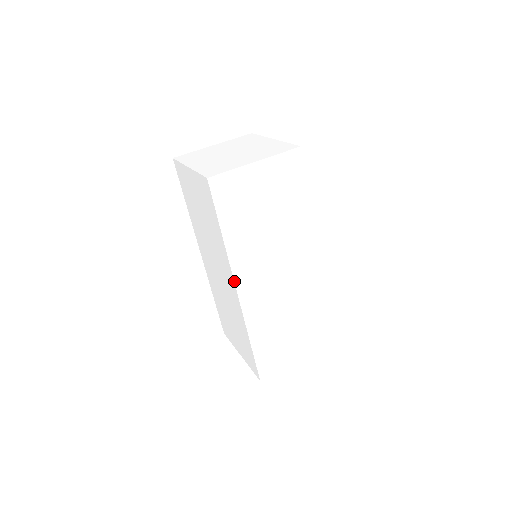
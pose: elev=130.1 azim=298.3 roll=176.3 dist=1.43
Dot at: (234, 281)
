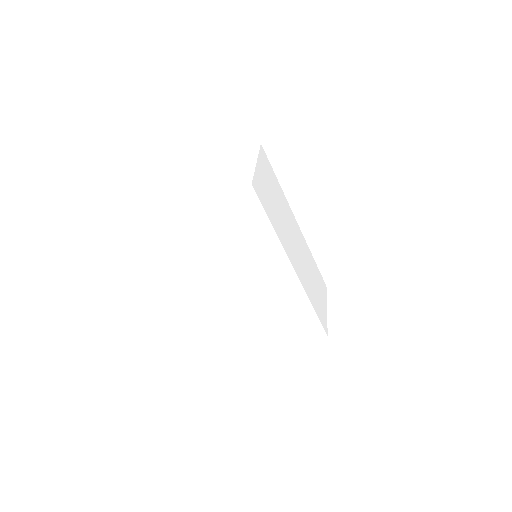
Dot at: (290, 262)
